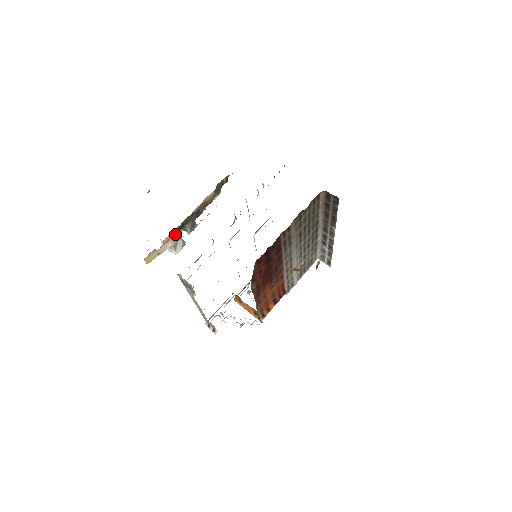
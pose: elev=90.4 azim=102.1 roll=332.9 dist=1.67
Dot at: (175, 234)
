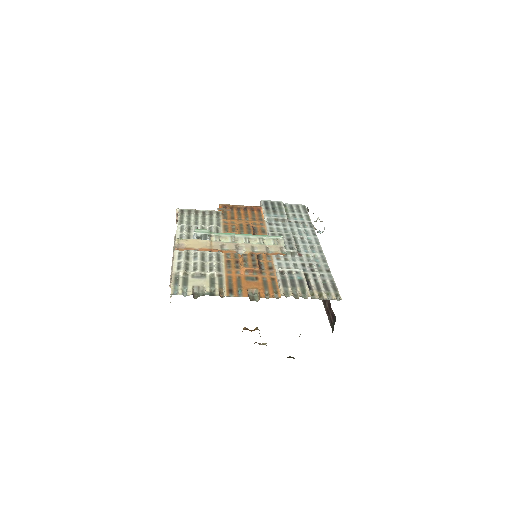
Dot at: occluded
